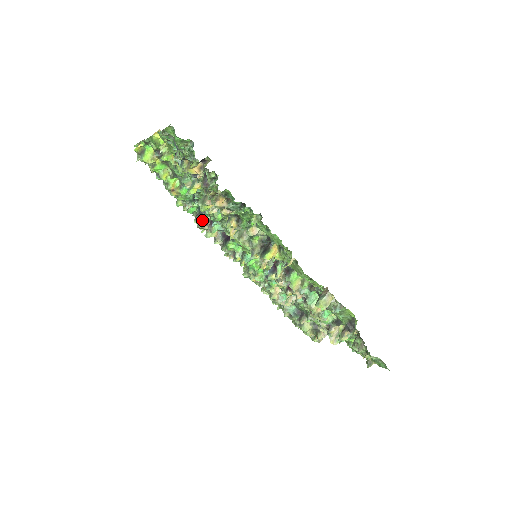
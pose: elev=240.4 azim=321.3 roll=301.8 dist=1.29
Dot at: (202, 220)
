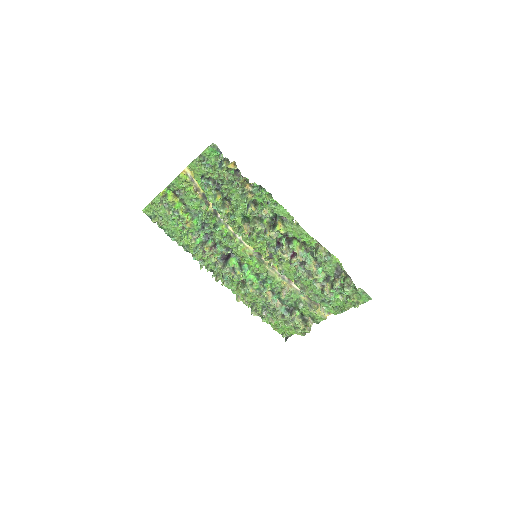
Dot at: (209, 244)
